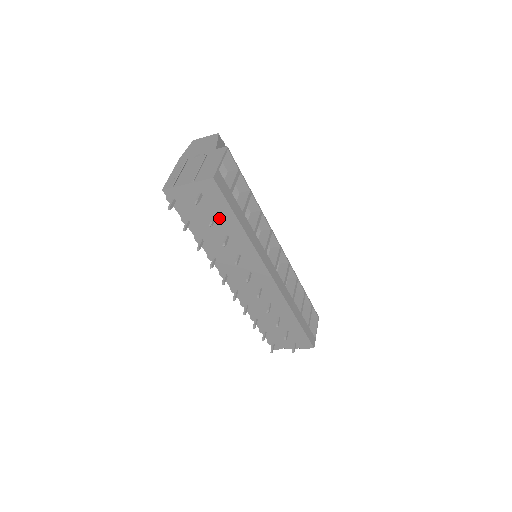
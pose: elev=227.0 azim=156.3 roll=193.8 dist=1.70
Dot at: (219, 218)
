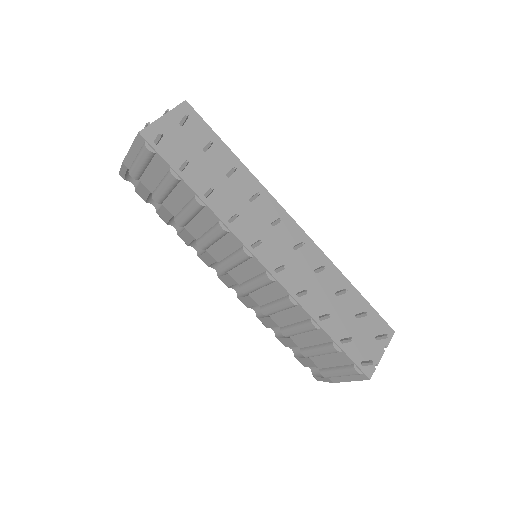
Dot at: (210, 152)
